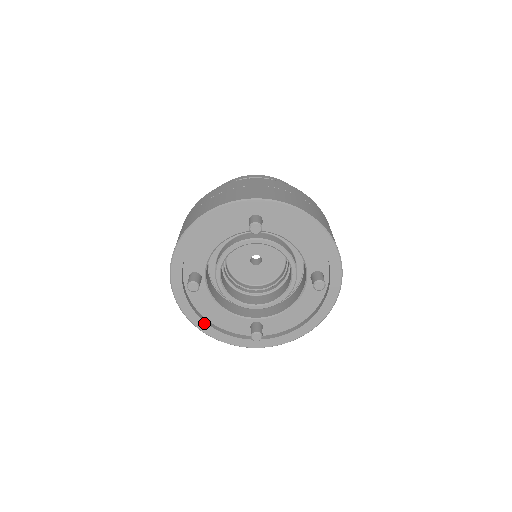
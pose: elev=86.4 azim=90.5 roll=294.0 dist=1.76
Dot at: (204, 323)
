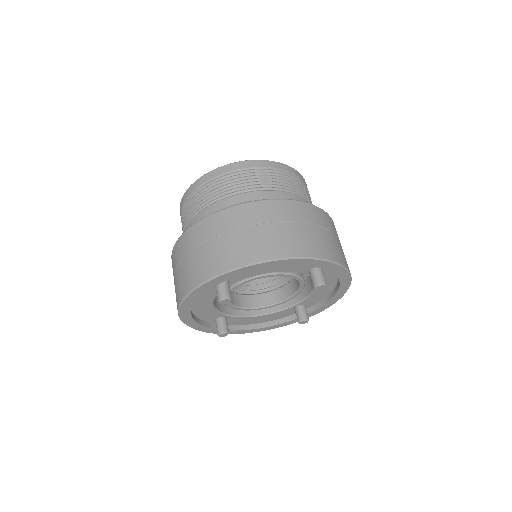
Dot at: (257, 329)
